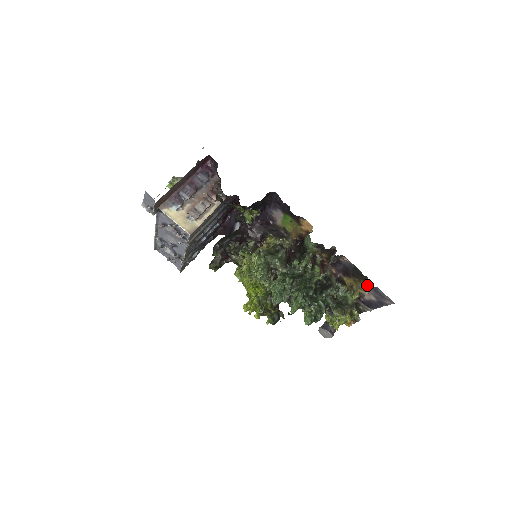
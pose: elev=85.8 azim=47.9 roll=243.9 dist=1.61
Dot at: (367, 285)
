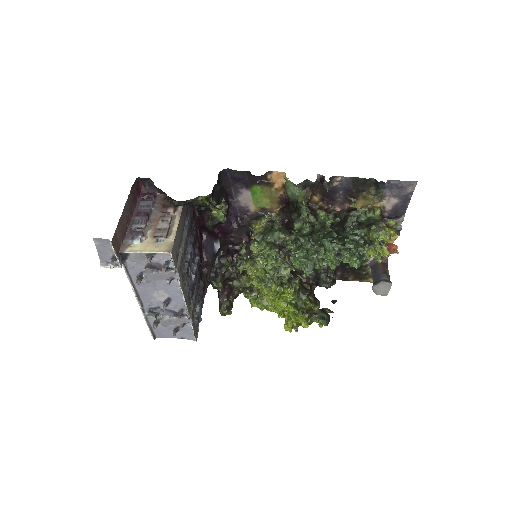
Dot at: (378, 186)
